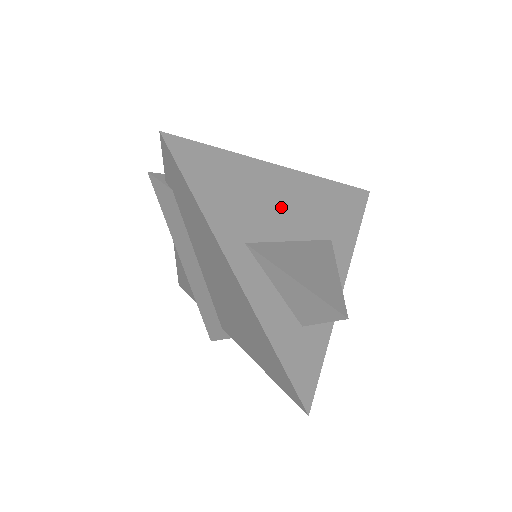
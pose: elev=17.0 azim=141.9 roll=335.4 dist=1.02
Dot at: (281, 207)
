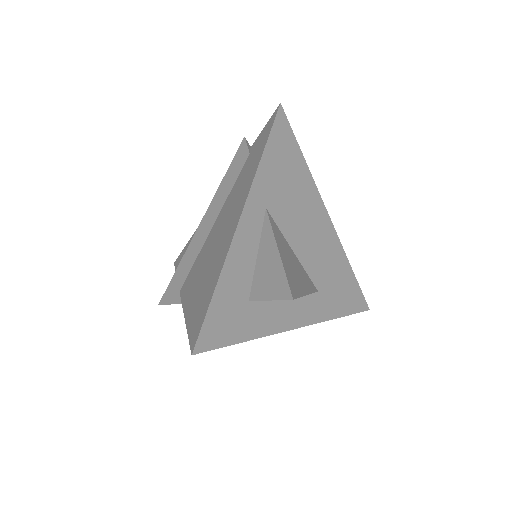
Dot at: (306, 228)
